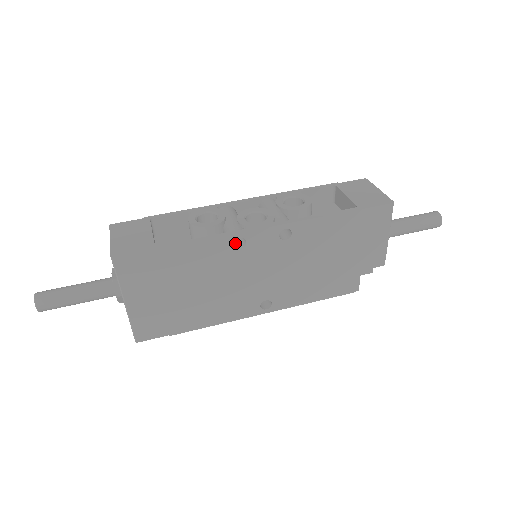
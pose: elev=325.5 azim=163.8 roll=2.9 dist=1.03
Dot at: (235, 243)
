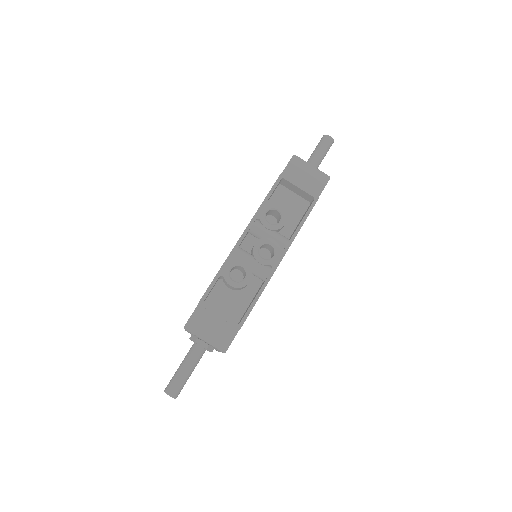
Dot at: occluded
